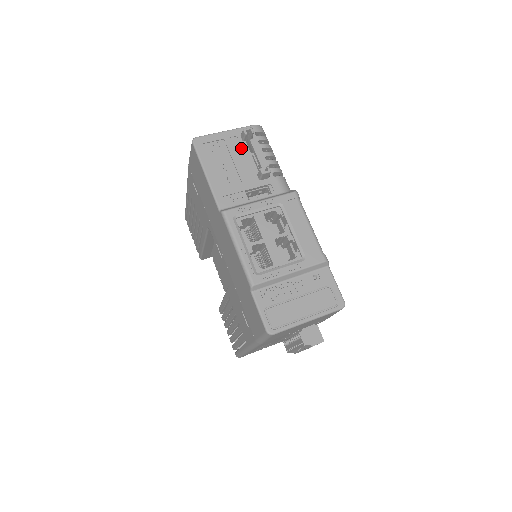
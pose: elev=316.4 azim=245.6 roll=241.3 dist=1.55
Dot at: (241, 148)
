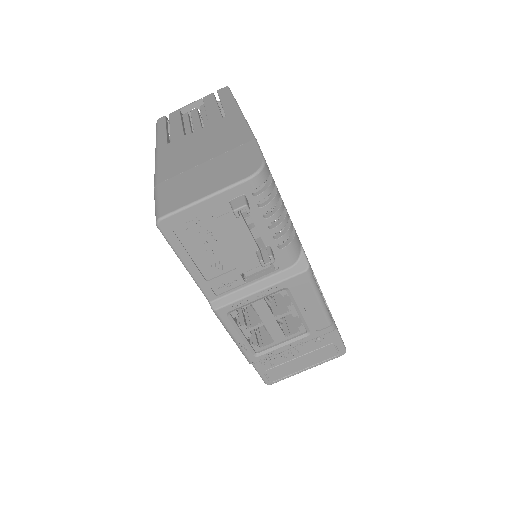
Dot at: (231, 221)
